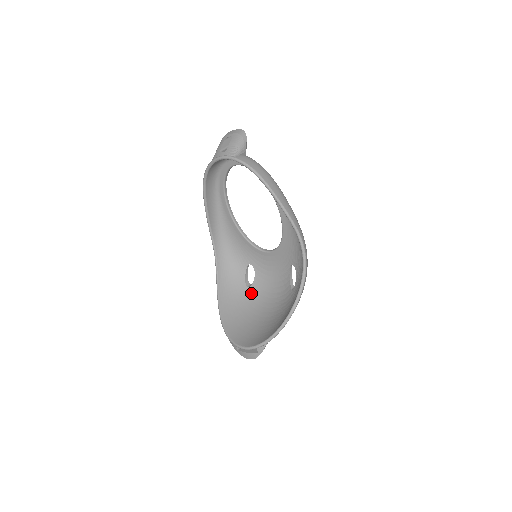
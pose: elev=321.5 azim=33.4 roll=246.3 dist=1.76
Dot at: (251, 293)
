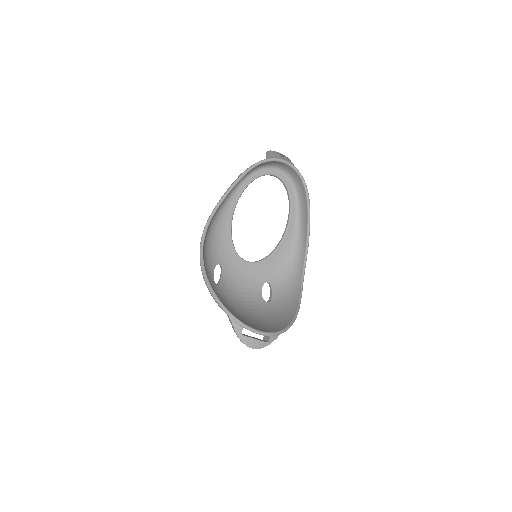
Dot at: (220, 291)
